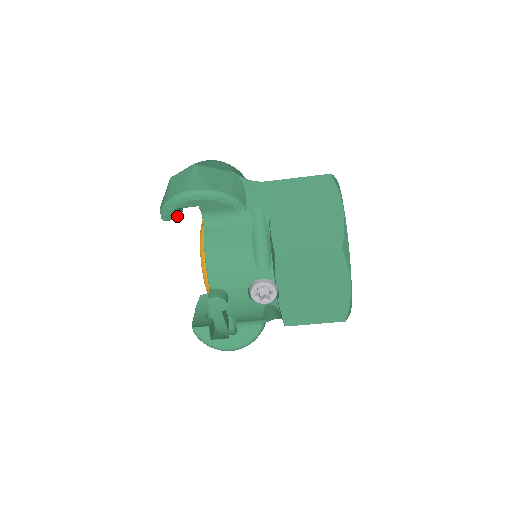
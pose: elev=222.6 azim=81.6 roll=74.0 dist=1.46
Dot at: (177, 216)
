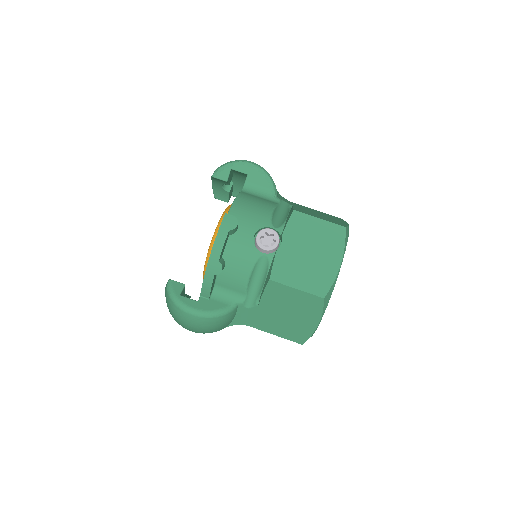
Dot at: (226, 177)
